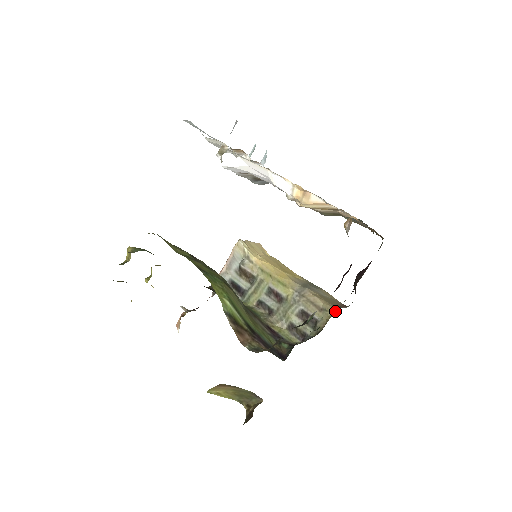
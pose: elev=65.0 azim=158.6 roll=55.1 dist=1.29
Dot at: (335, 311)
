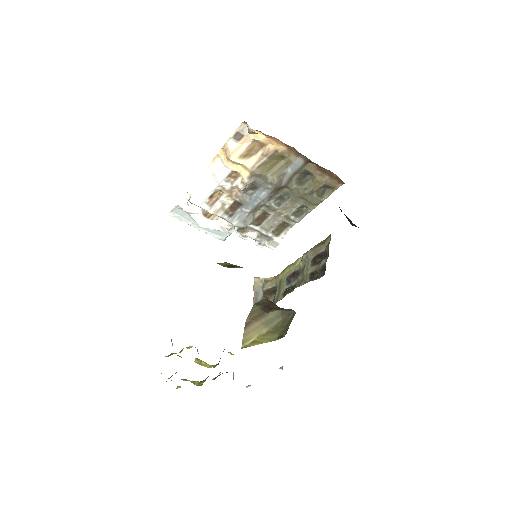
Dot at: occluded
